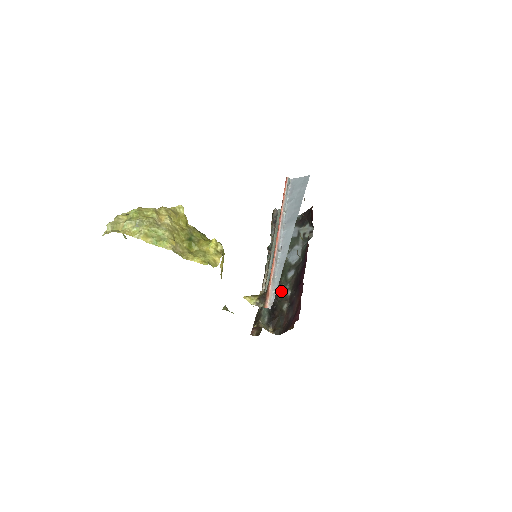
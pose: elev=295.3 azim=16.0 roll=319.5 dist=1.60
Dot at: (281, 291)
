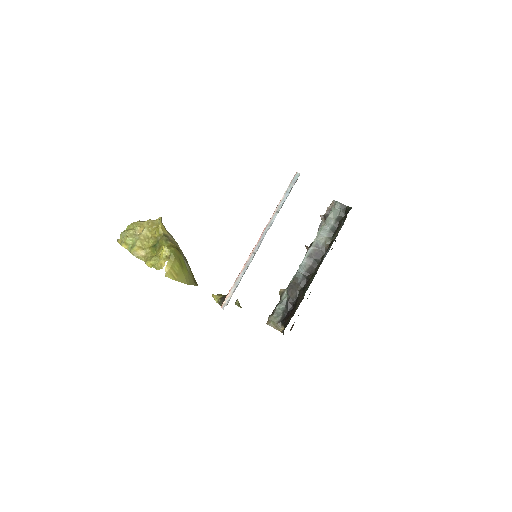
Dot at: (304, 291)
